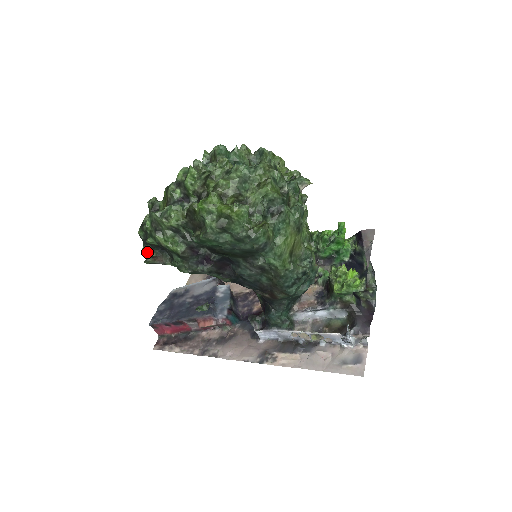
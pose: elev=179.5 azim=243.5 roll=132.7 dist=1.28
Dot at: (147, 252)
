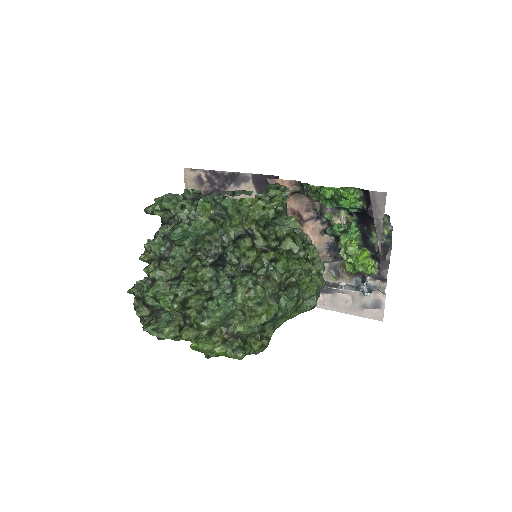
Dot at: occluded
